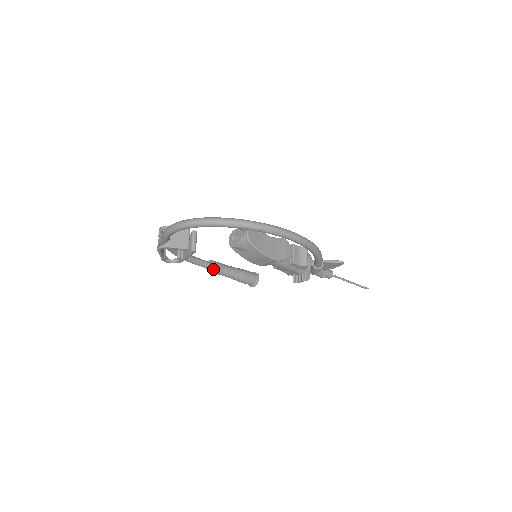
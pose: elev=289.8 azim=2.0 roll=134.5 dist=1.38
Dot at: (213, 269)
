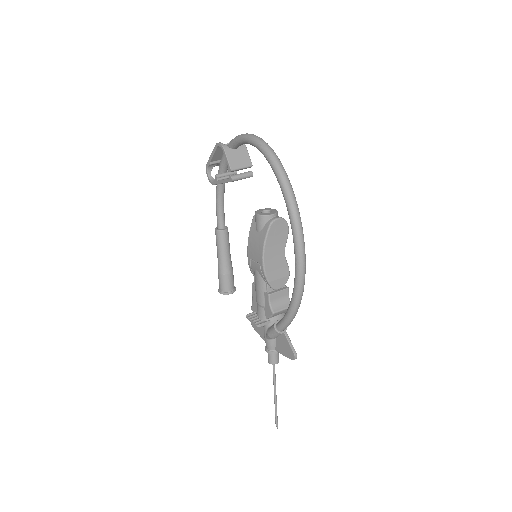
Dot at: (220, 232)
